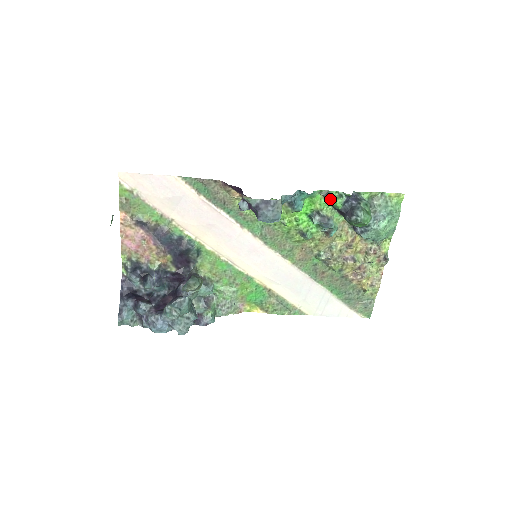
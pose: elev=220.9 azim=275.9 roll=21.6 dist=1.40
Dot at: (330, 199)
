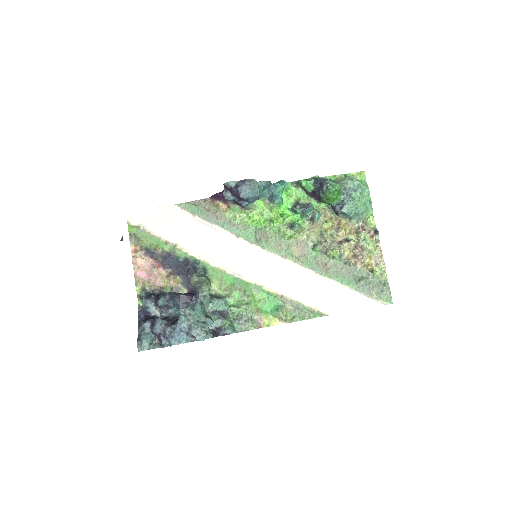
Dot at: (301, 183)
